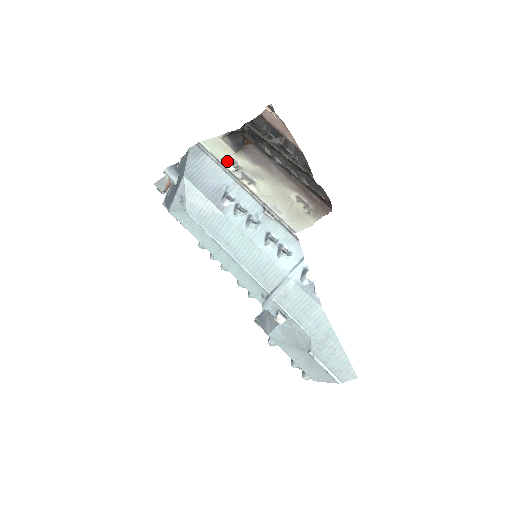
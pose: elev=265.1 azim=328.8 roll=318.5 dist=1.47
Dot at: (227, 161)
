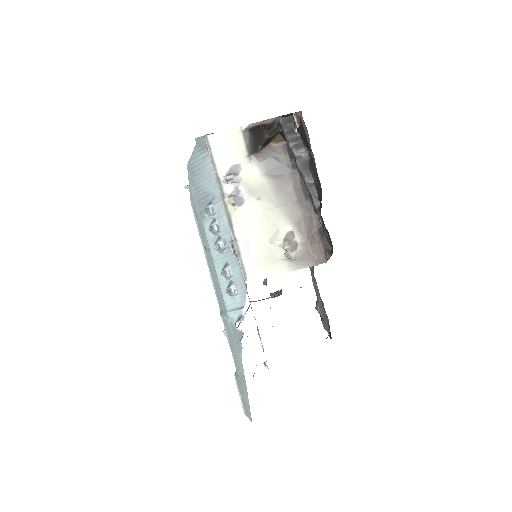
Dot at: (228, 166)
